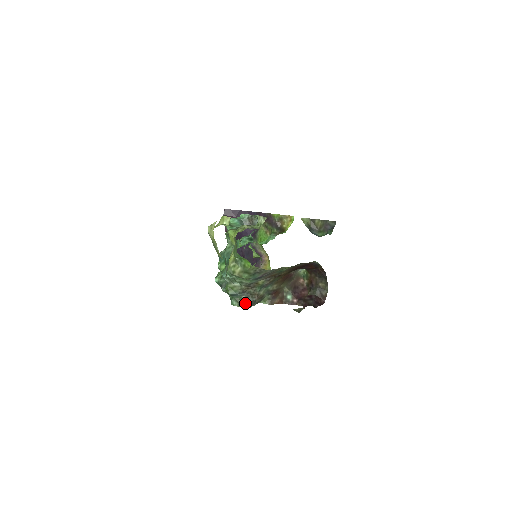
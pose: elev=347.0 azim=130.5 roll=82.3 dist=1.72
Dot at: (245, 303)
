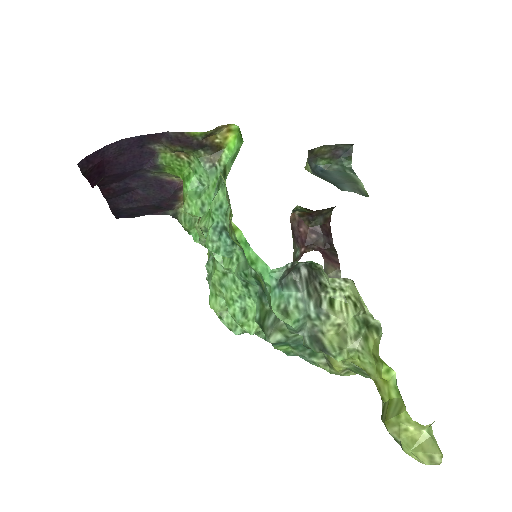
Dot at: occluded
